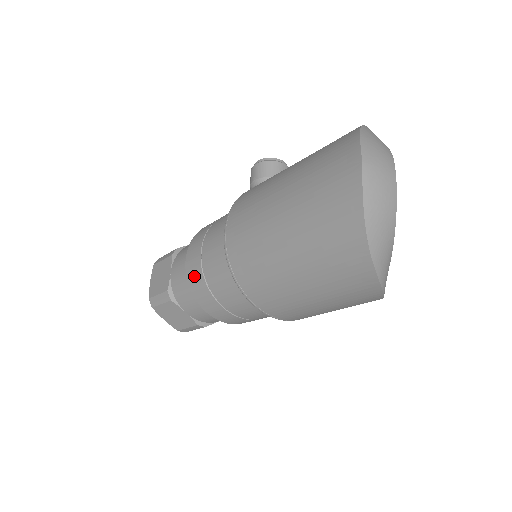
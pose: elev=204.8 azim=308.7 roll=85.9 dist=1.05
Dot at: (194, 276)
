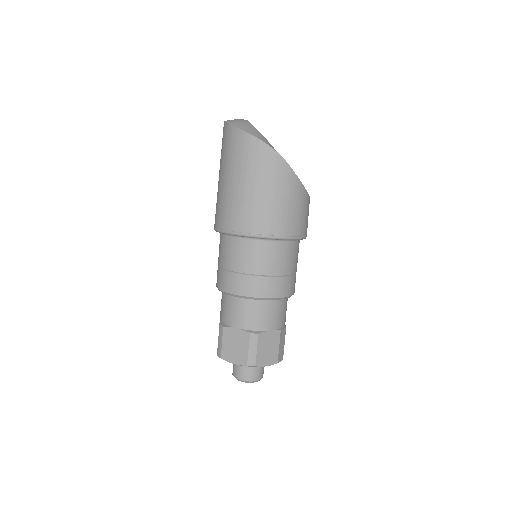
Dot at: (219, 279)
